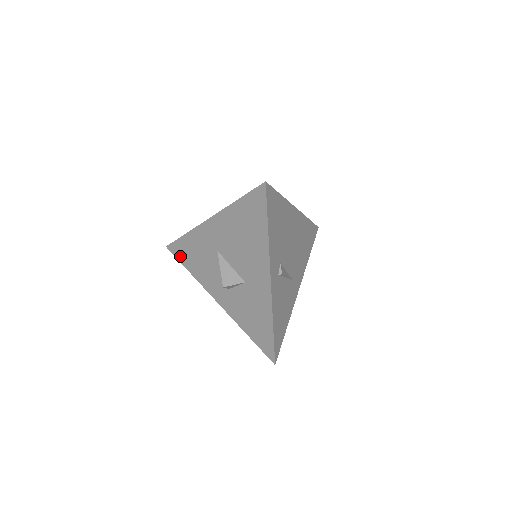
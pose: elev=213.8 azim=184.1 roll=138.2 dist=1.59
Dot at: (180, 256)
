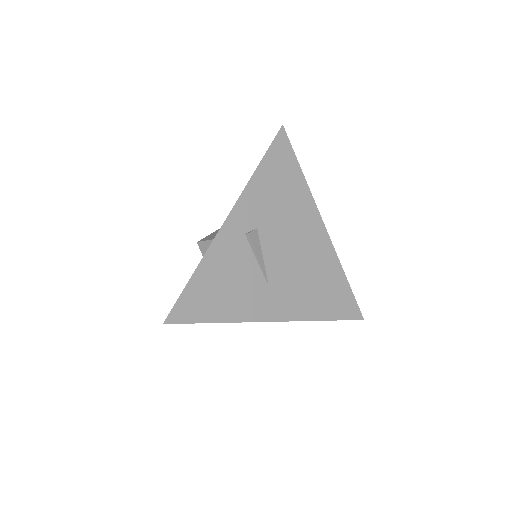
Dot at: occluded
